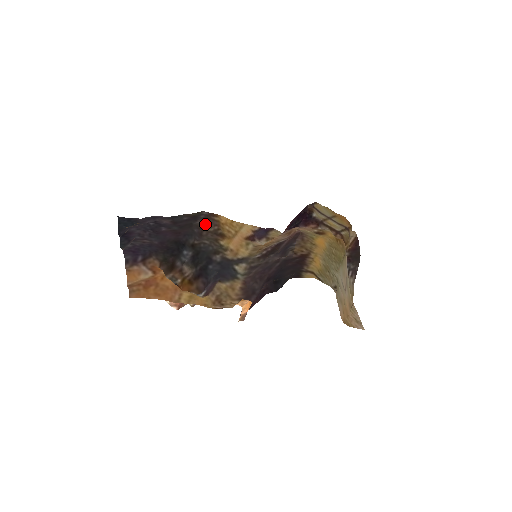
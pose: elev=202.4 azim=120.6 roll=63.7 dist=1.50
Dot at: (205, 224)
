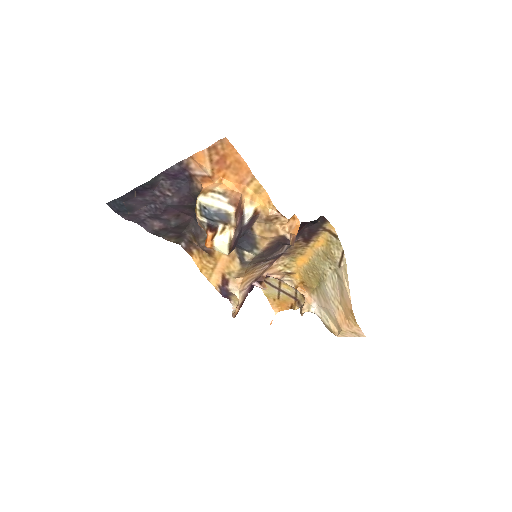
Dot at: (192, 241)
